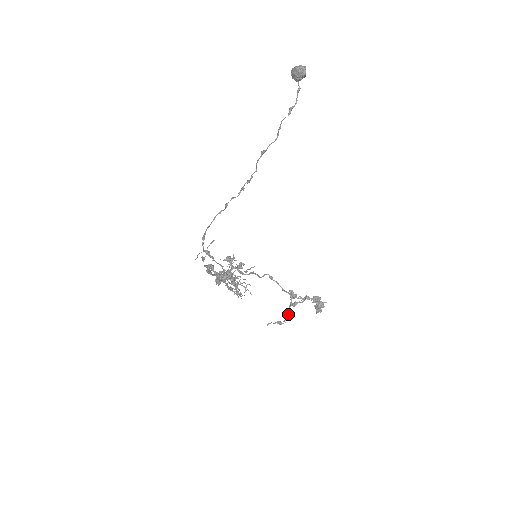
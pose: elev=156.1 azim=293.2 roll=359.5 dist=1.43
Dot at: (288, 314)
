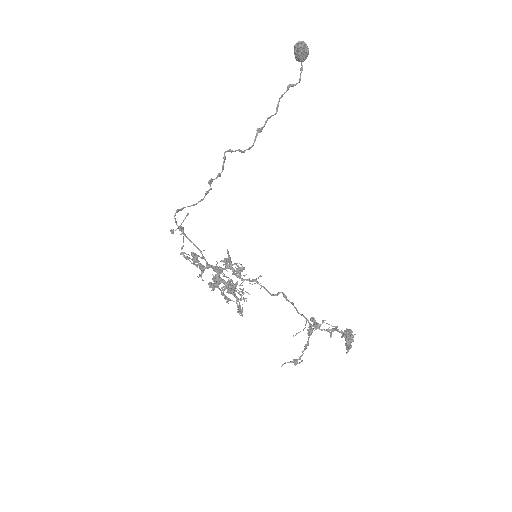
Dot at: (305, 348)
